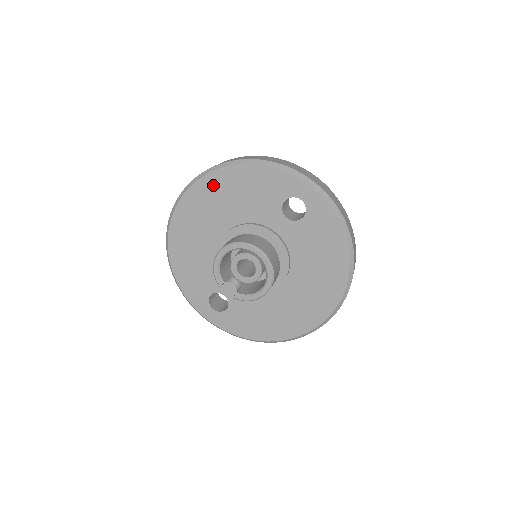
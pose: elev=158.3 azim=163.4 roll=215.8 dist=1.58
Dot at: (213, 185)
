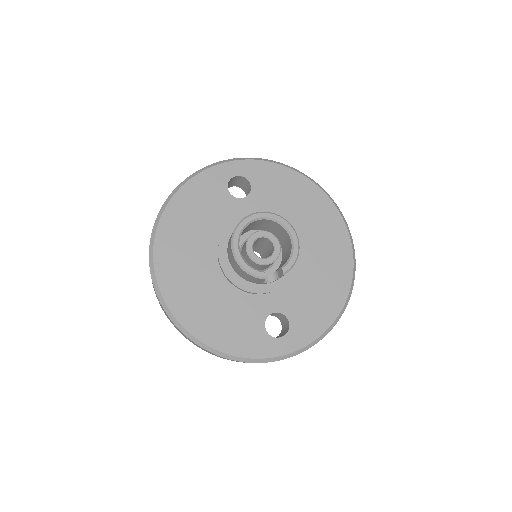
Dot at: (169, 235)
